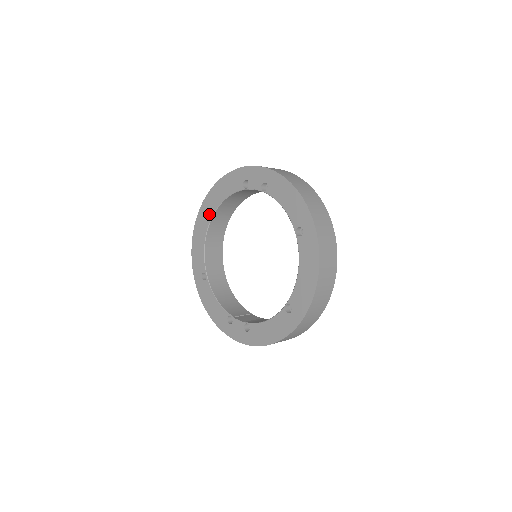
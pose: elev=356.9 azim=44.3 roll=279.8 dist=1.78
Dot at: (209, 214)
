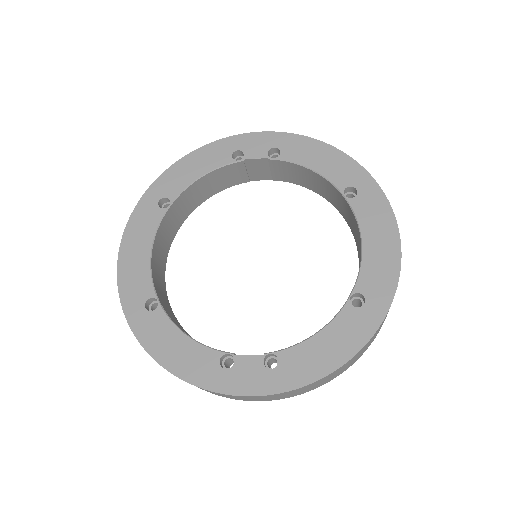
Dot at: (159, 207)
